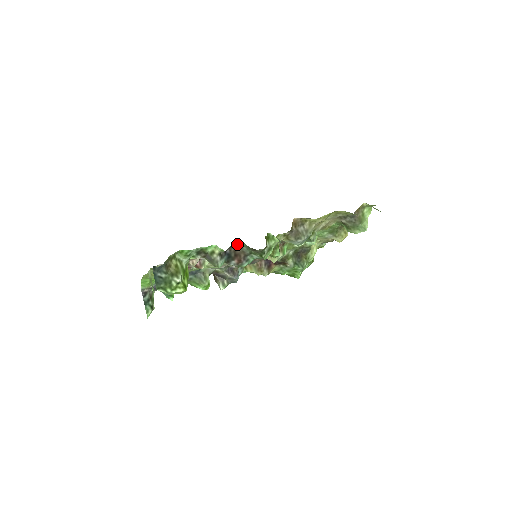
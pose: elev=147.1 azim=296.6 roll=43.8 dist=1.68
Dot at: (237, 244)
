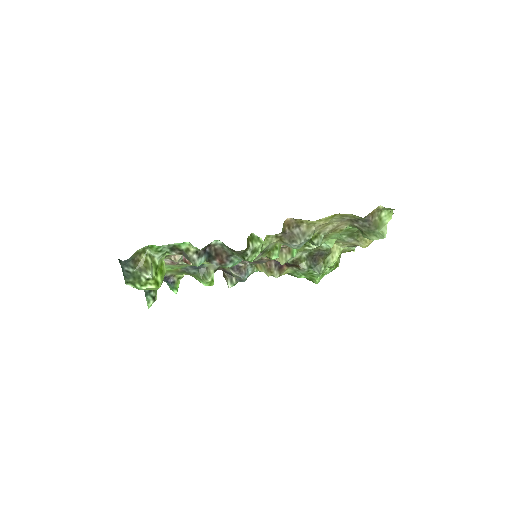
Dot at: (217, 243)
